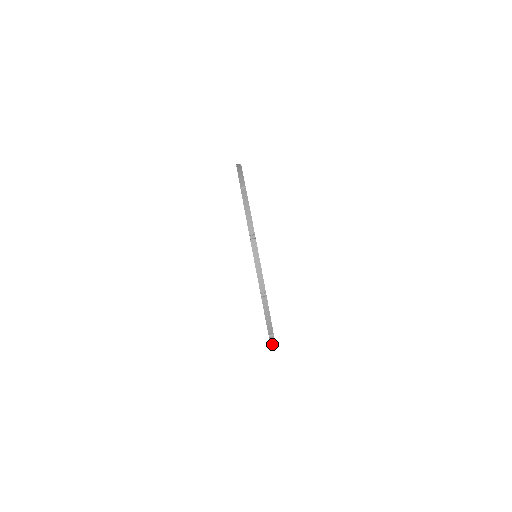
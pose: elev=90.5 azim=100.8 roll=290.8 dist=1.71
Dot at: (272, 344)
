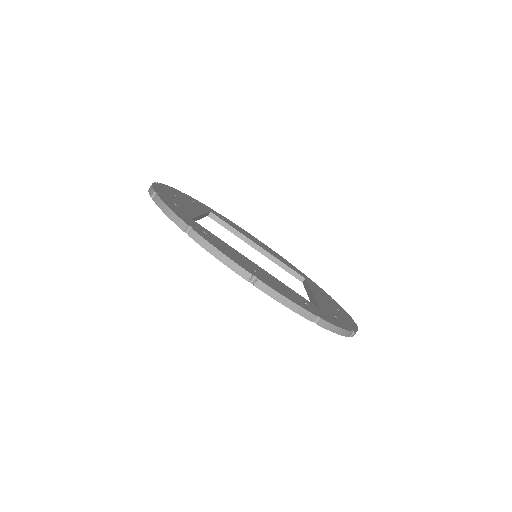
Dot at: (335, 330)
